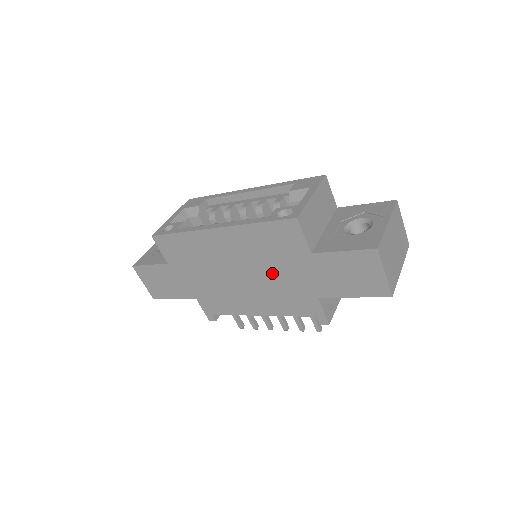
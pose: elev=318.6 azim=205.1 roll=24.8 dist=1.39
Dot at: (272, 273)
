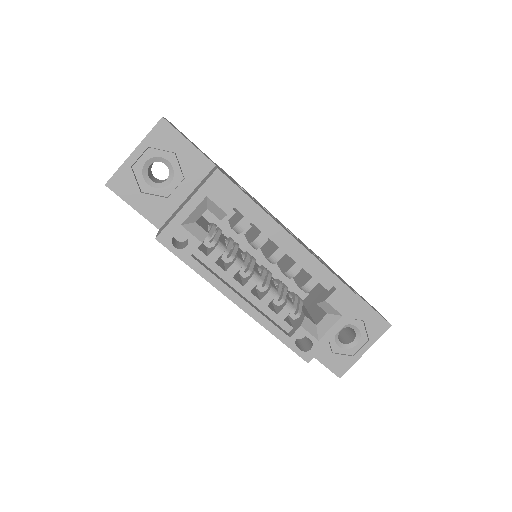
Dot at: occluded
